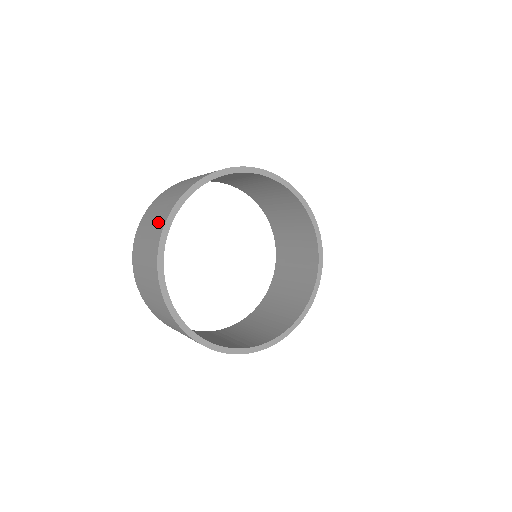
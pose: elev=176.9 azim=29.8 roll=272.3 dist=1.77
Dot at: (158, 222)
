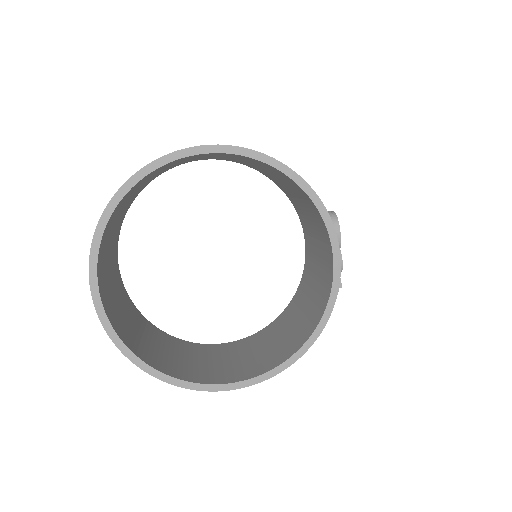
Dot at: occluded
